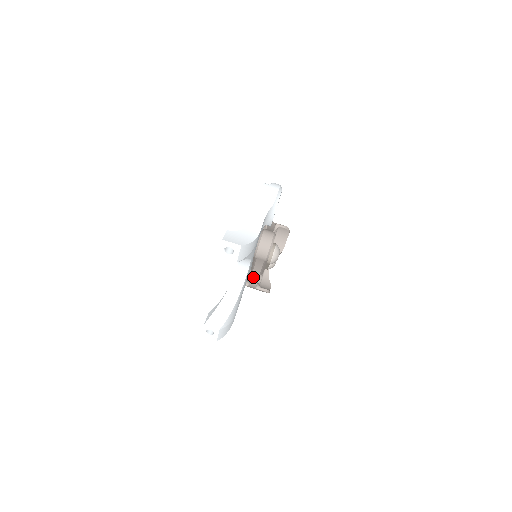
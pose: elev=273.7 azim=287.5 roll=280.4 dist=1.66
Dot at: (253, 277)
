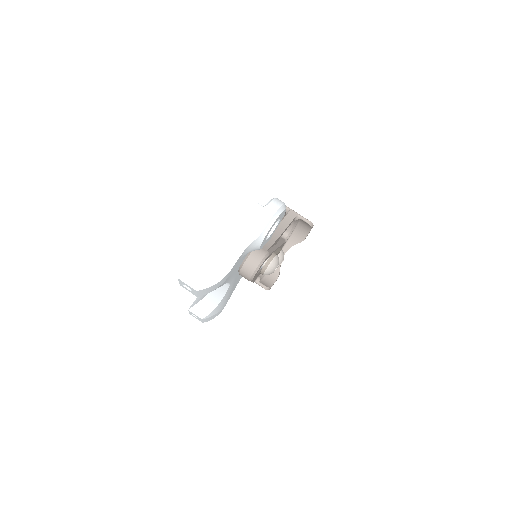
Dot at: occluded
